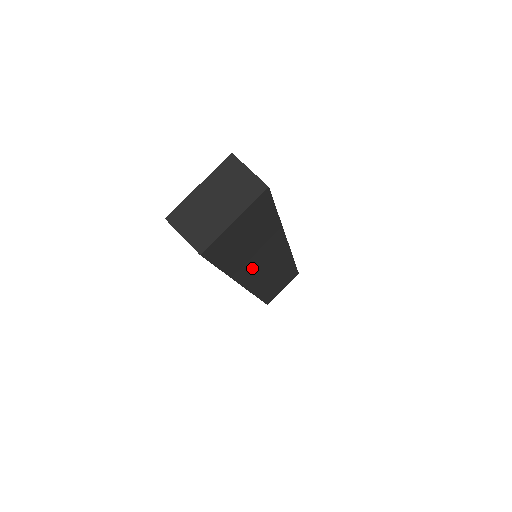
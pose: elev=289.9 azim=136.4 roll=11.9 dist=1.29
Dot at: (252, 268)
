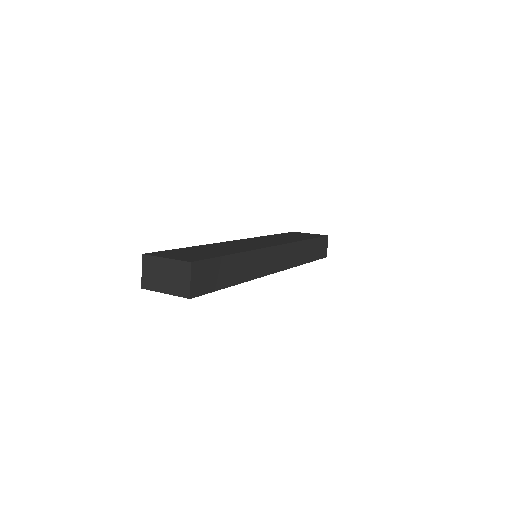
Dot at: occluded
